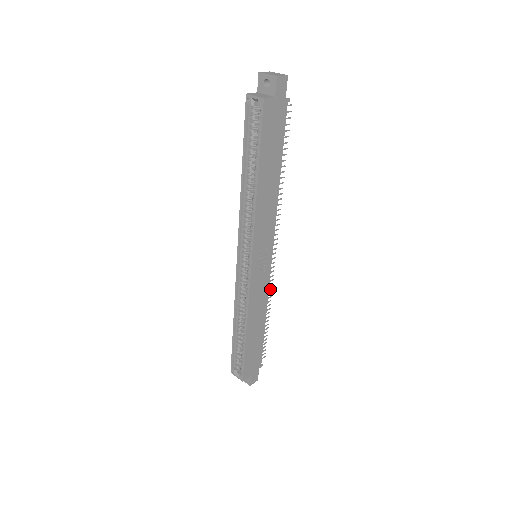
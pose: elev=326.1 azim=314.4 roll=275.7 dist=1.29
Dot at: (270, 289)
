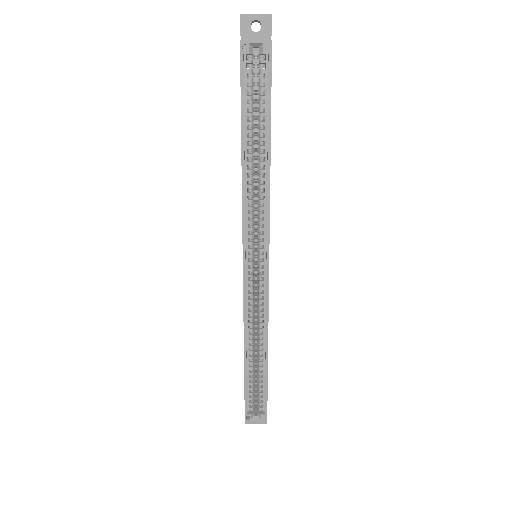
Dot at: occluded
